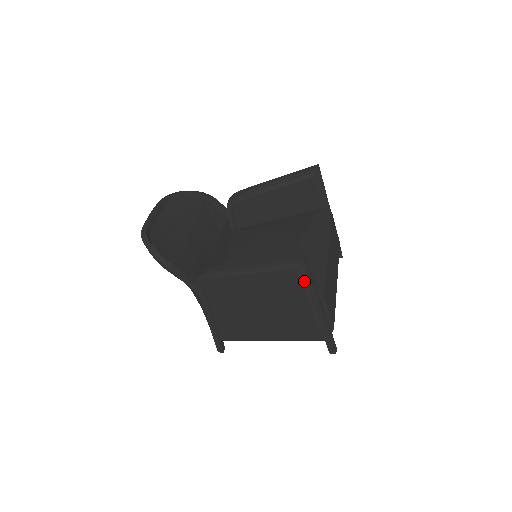
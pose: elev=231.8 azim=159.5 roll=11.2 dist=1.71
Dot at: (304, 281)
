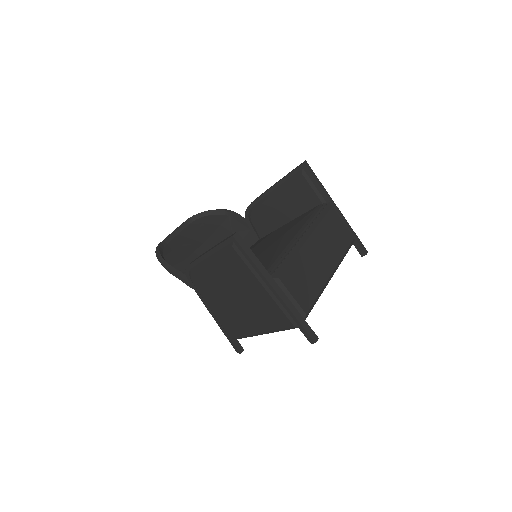
Dot at: (245, 260)
